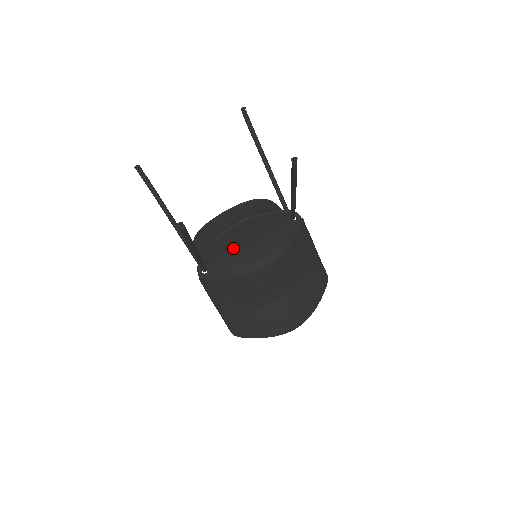
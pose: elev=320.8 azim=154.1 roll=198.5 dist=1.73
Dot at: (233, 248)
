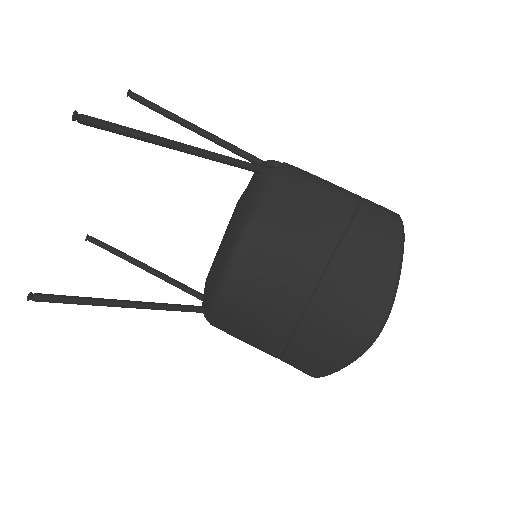
Dot at: occluded
